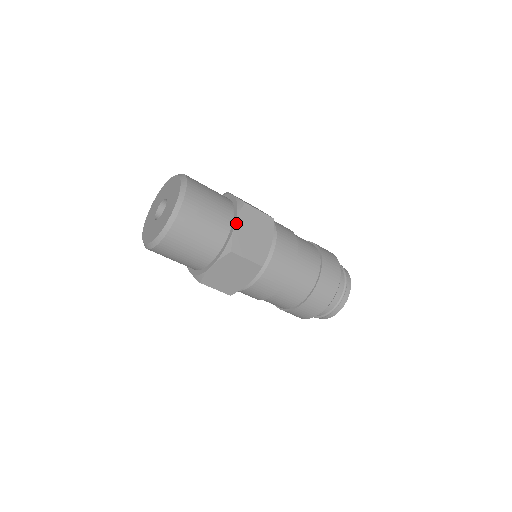
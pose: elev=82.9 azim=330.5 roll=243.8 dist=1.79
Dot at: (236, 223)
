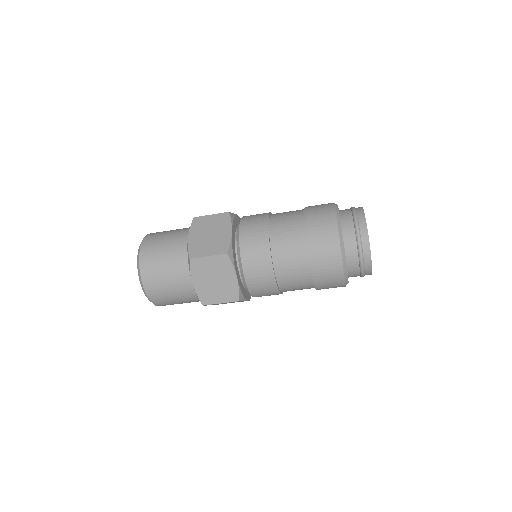
Dot at: (189, 236)
